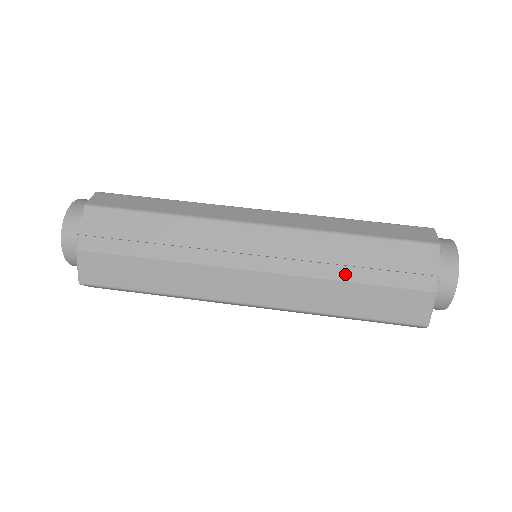
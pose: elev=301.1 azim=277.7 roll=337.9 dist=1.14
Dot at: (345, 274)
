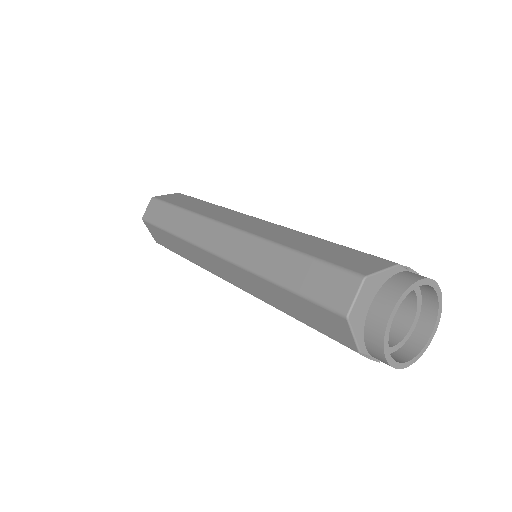
Dot at: occluded
